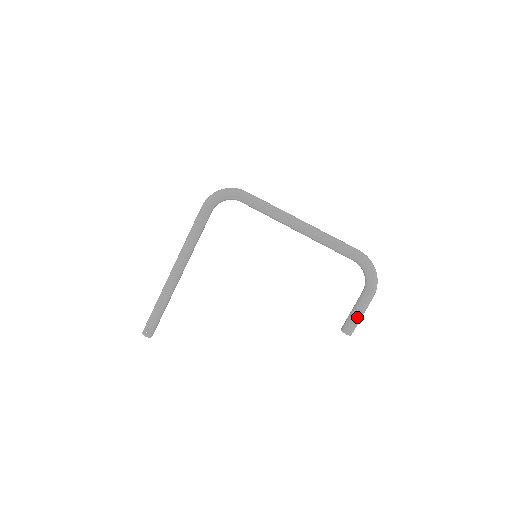
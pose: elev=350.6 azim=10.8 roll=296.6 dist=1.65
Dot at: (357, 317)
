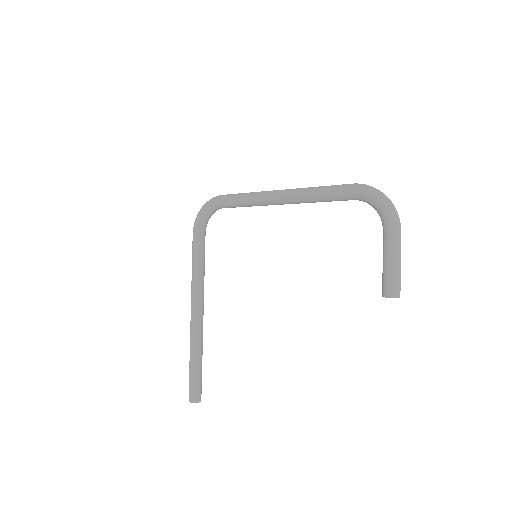
Dot at: (390, 266)
